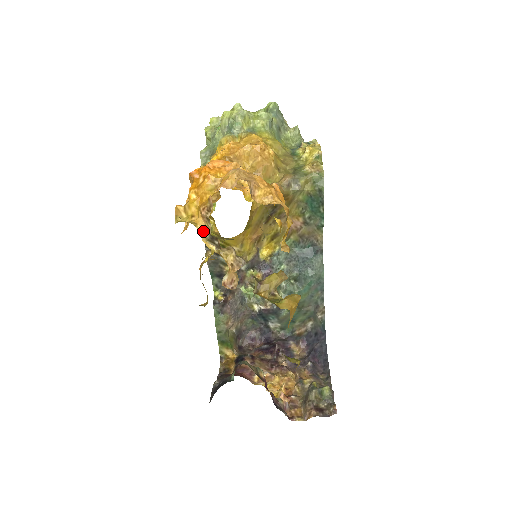
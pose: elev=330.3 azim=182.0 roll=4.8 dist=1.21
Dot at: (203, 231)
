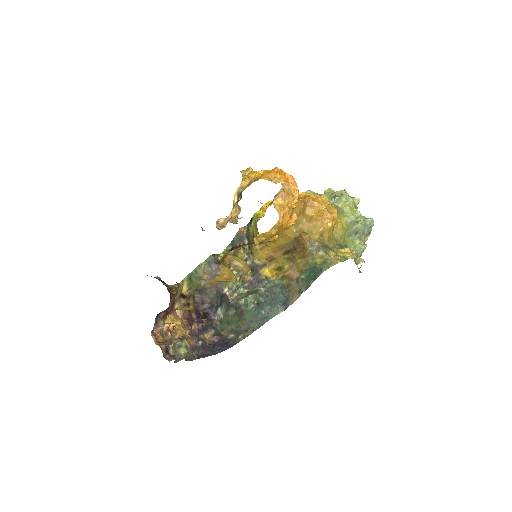
Dot at: (242, 186)
